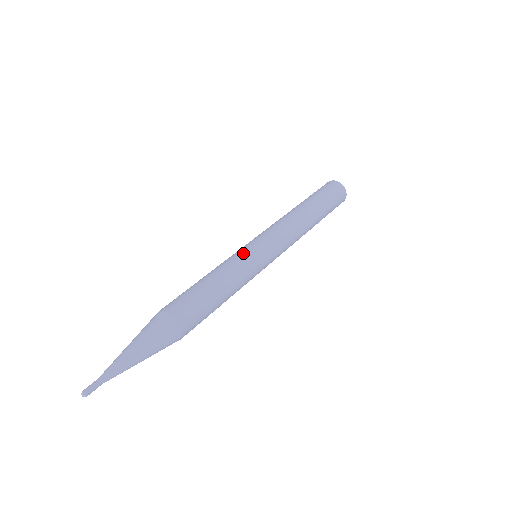
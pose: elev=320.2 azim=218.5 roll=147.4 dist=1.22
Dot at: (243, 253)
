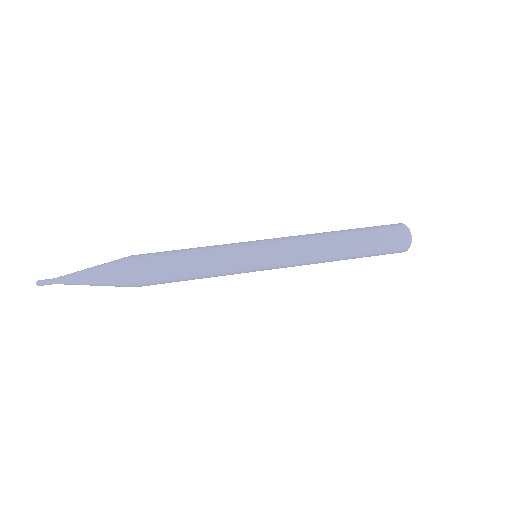
Dot at: (236, 243)
